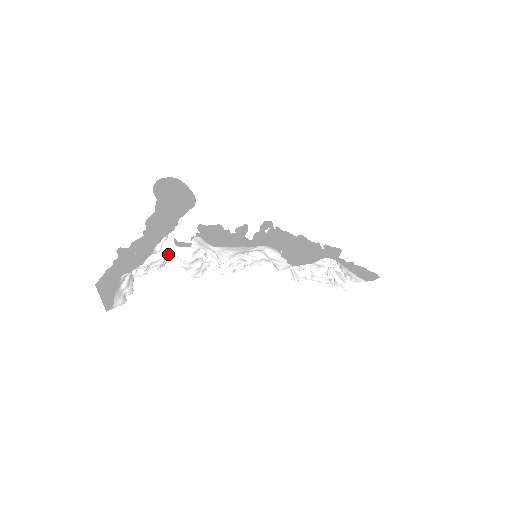
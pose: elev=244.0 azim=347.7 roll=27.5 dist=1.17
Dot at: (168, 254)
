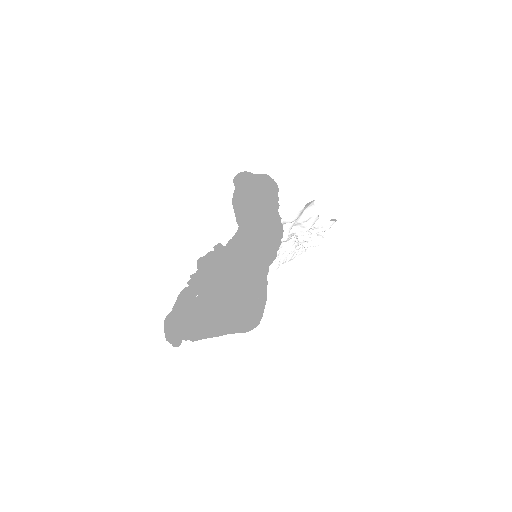
Dot at: occluded
